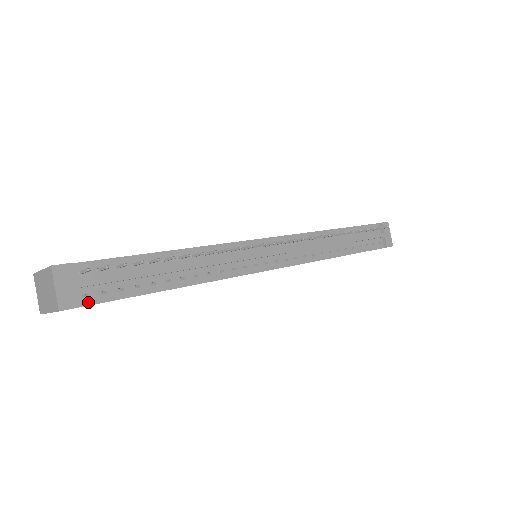
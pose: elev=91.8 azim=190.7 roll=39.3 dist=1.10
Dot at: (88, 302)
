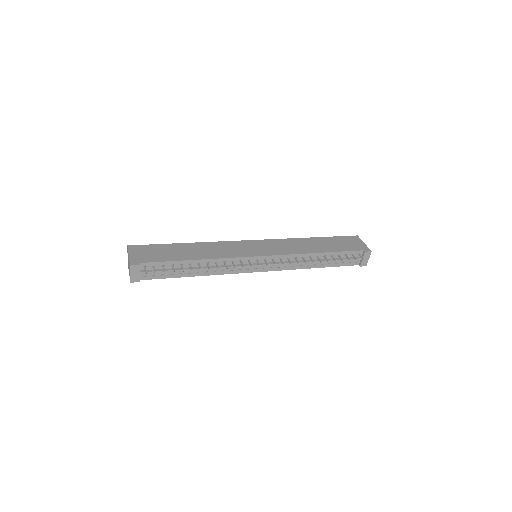
Dot at: (145, 278)
